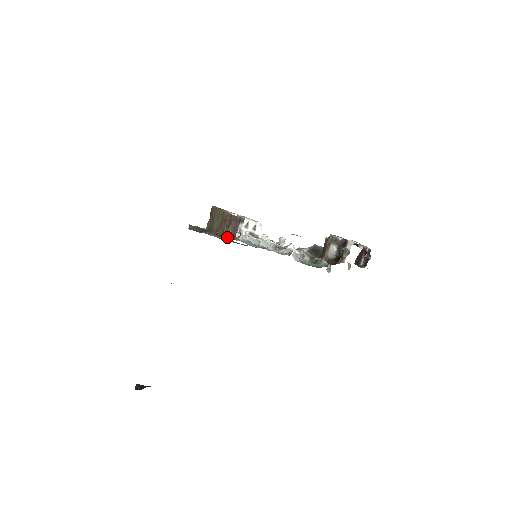
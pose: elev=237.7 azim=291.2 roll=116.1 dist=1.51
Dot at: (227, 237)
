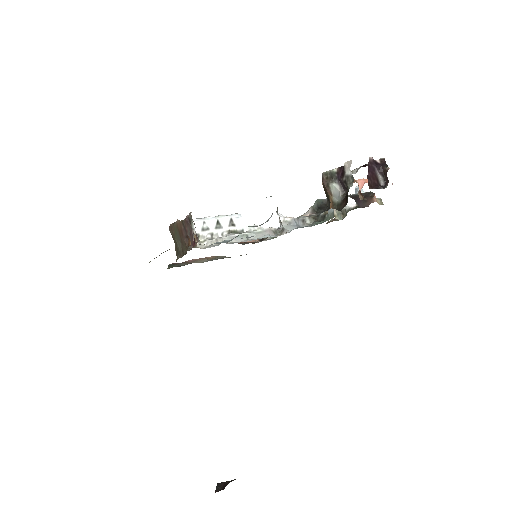
Dot at: (189, 250)
